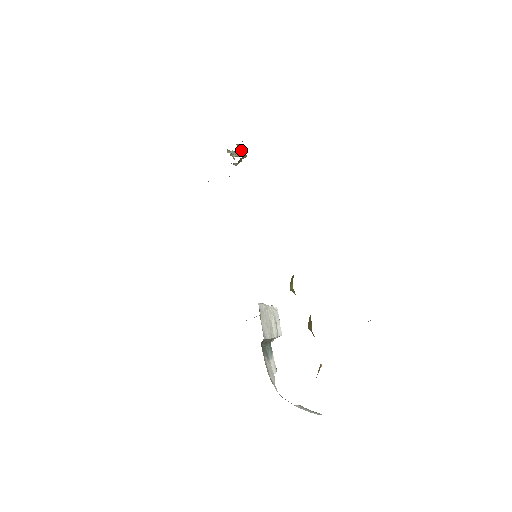
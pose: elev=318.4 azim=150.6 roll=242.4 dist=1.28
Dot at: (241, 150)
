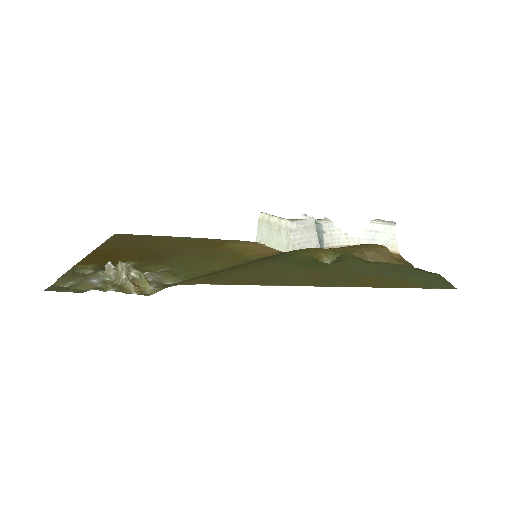
Dot at: (126, 275)
